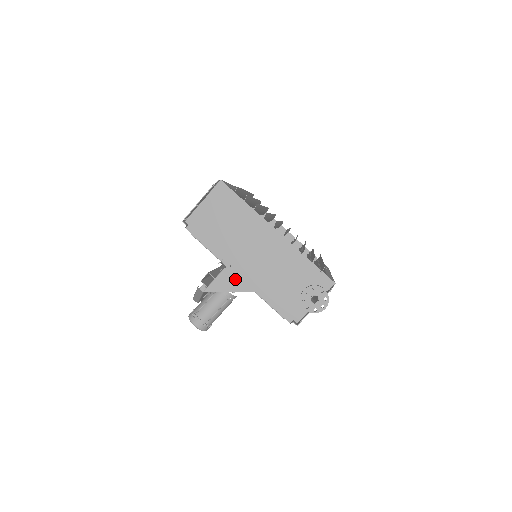
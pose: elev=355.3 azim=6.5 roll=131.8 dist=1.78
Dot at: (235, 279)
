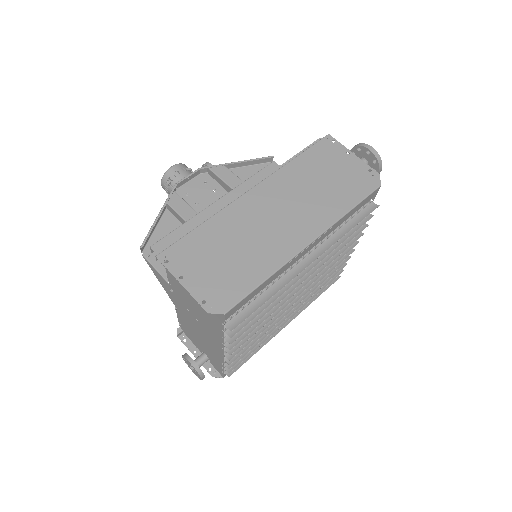
Dot at: (169, 291)
